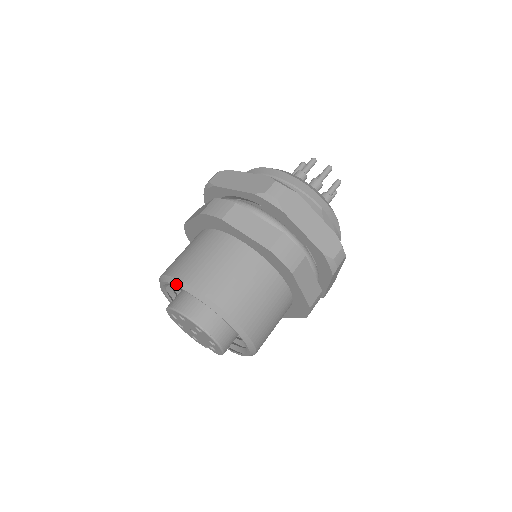
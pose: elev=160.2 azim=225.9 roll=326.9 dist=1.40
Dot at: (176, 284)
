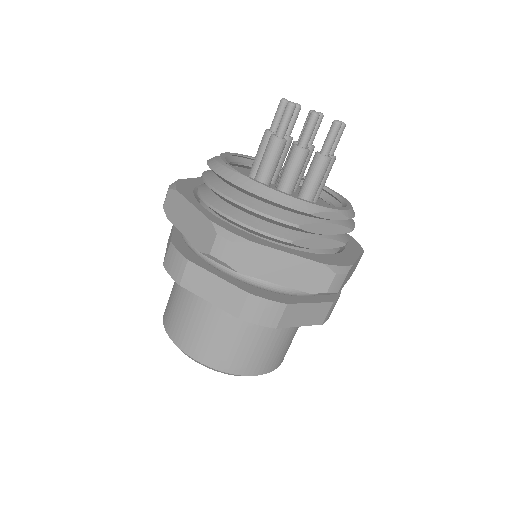
Dot at: occluded
